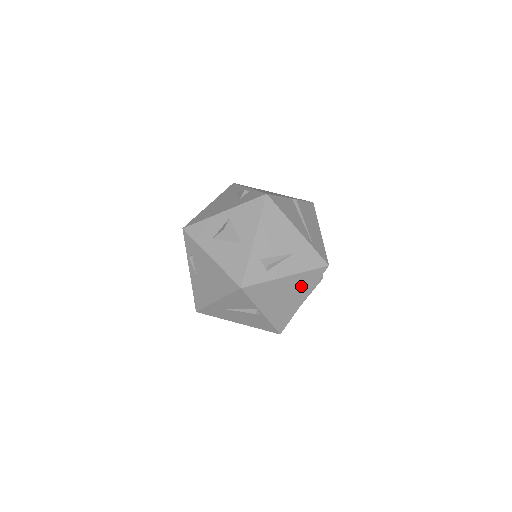
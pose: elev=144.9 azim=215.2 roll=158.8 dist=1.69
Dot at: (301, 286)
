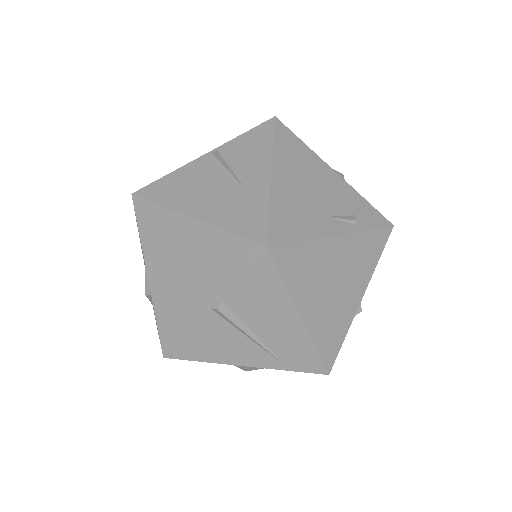
Dot at: occluded
